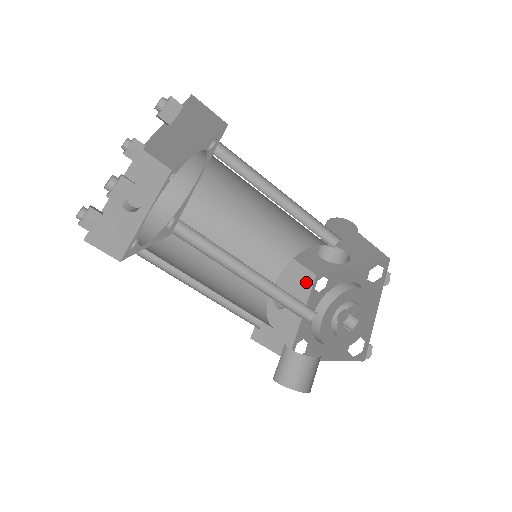
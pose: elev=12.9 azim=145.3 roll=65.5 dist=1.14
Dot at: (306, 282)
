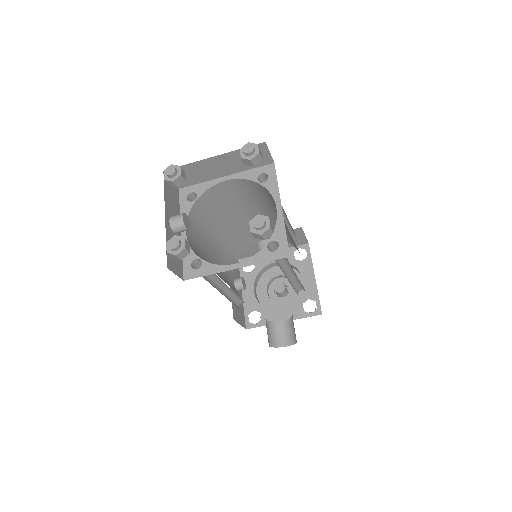
Dot at: occluded
